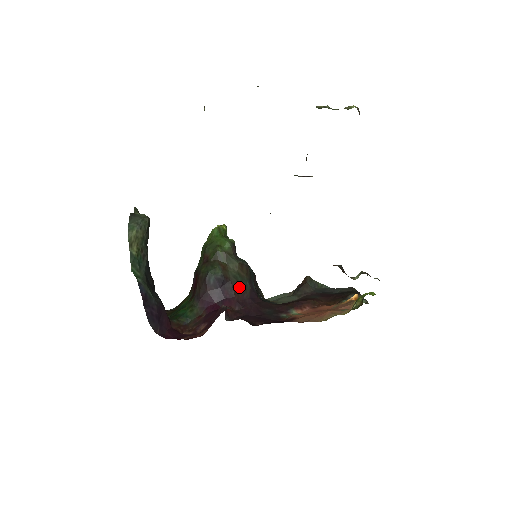
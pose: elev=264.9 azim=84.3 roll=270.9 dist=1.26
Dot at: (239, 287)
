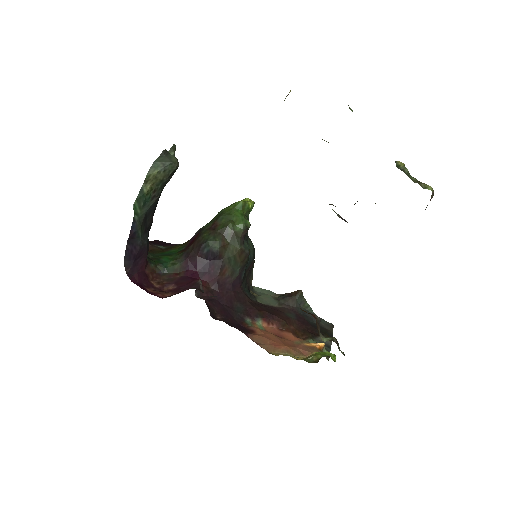
Dot at: (228, 269)
